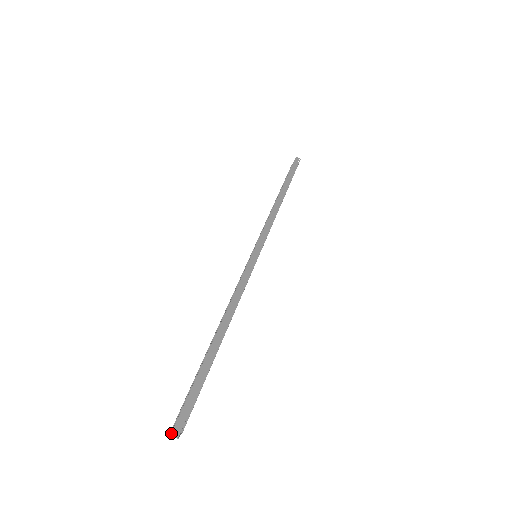
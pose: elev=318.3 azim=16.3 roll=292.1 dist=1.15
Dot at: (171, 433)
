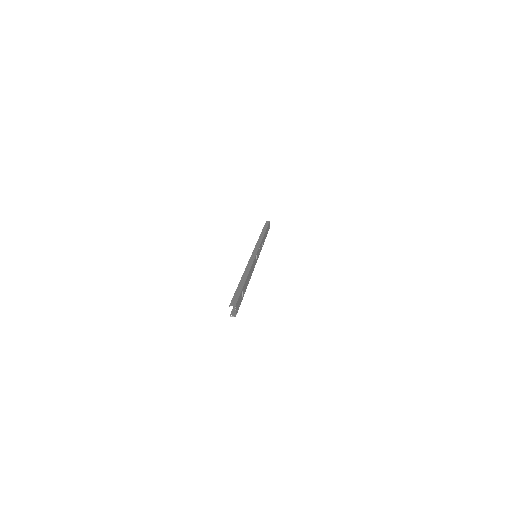
Dot at: (231, 316)
